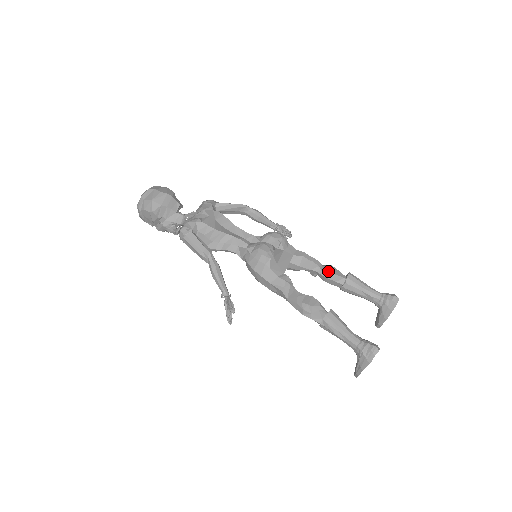
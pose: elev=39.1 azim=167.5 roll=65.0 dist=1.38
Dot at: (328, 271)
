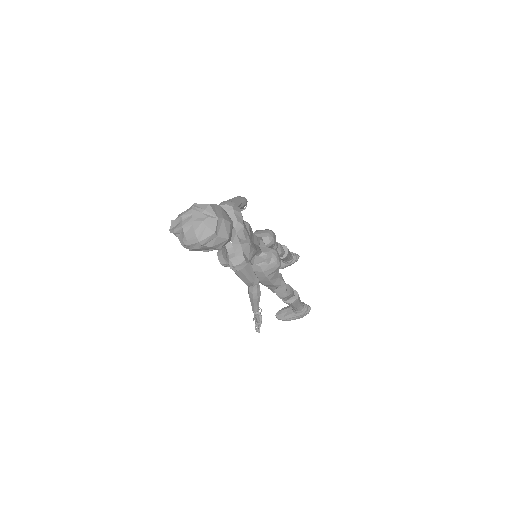
Dot at: (282, 251)
